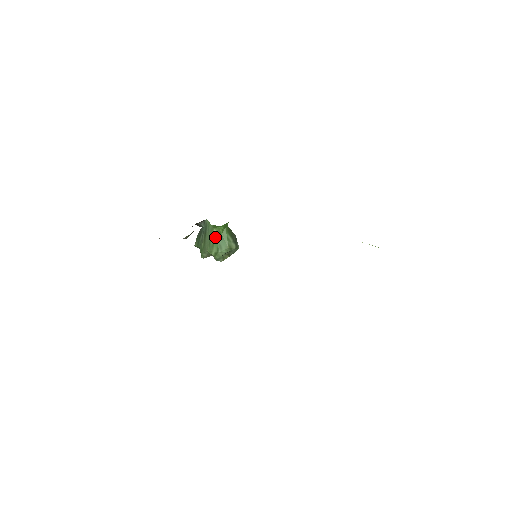
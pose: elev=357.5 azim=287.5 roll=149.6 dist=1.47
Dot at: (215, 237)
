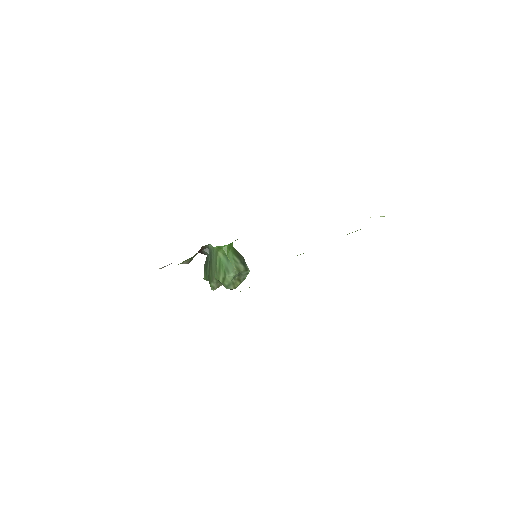
Dot at: (220, 260)
